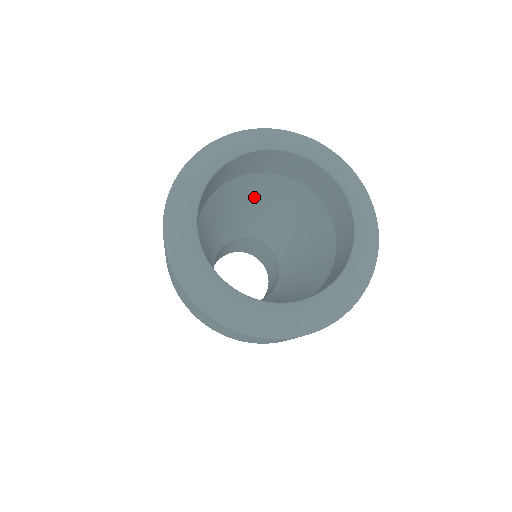
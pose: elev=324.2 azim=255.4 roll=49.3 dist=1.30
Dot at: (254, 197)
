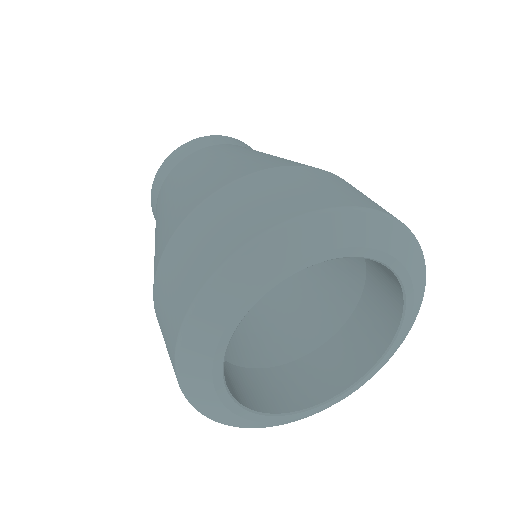
Dot at: occluded
